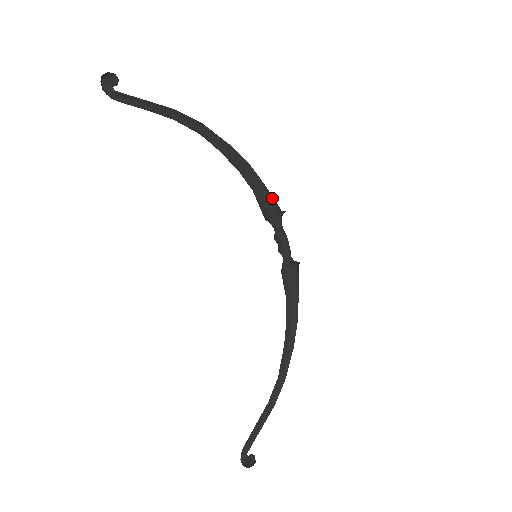
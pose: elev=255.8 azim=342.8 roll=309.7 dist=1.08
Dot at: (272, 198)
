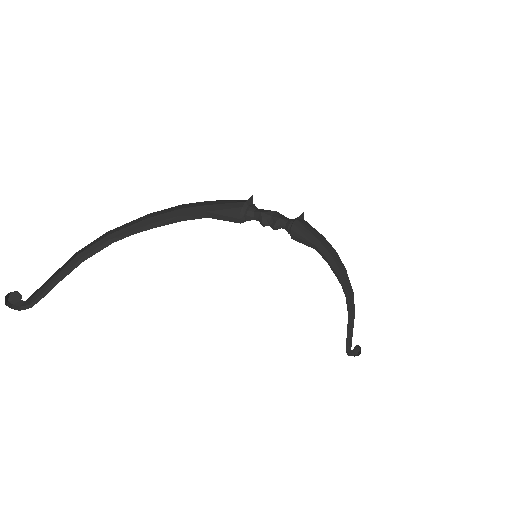
Dot at: (229, 200)
